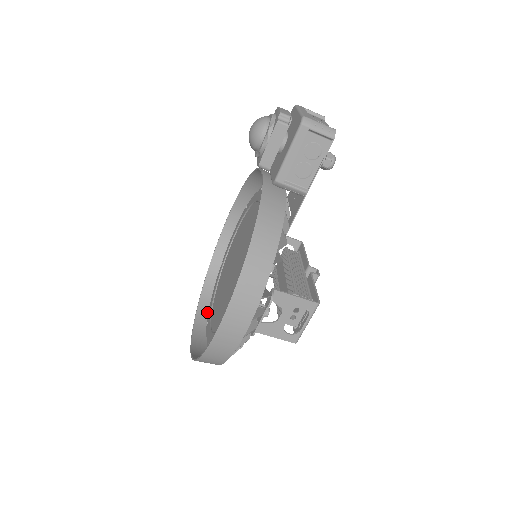
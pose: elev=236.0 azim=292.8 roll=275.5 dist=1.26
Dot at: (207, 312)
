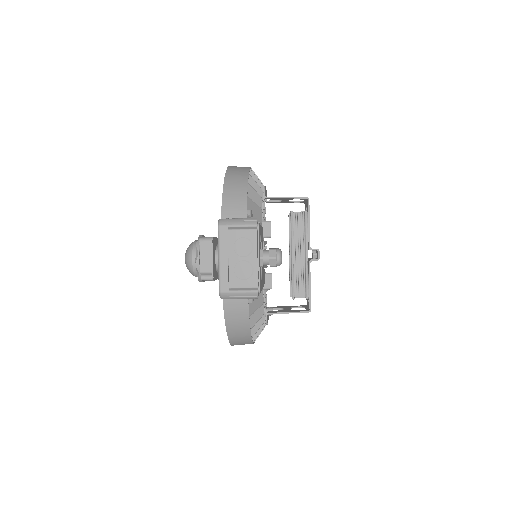
Dot at: occluded
